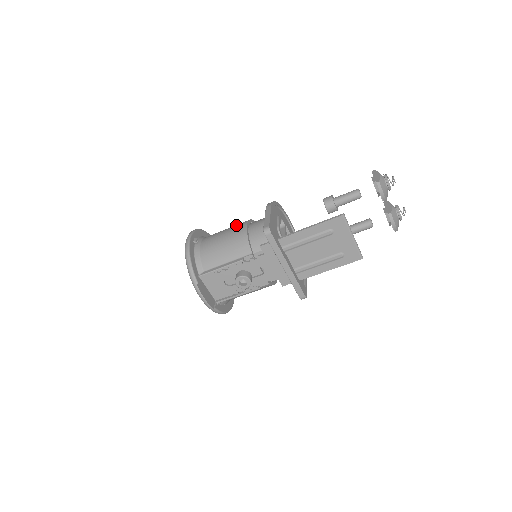
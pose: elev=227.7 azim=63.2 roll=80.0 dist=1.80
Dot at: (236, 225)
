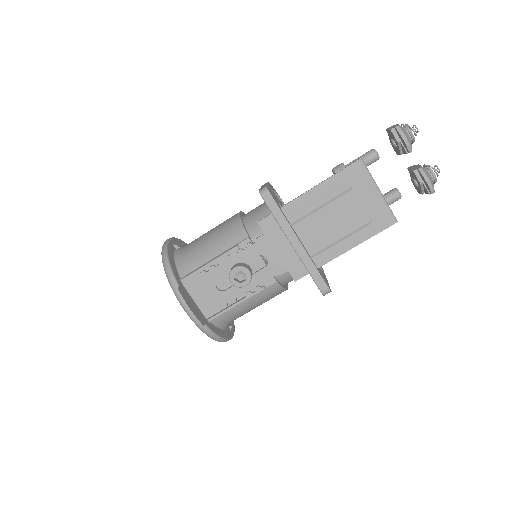
Dot at: occluded
